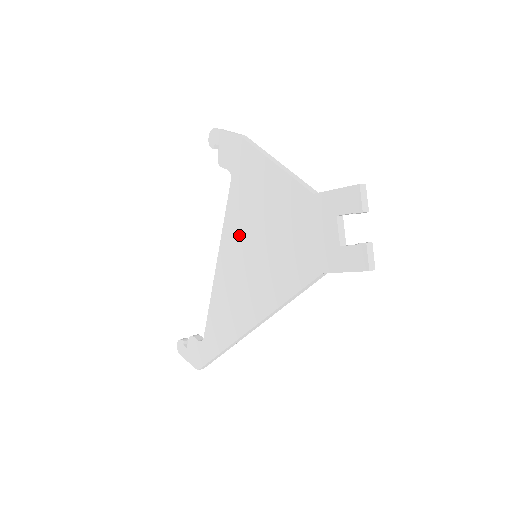
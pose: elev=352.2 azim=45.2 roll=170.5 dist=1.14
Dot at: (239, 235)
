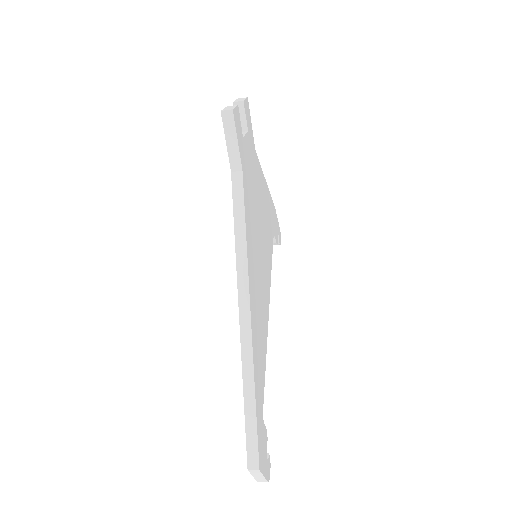
Dot at: occluded
